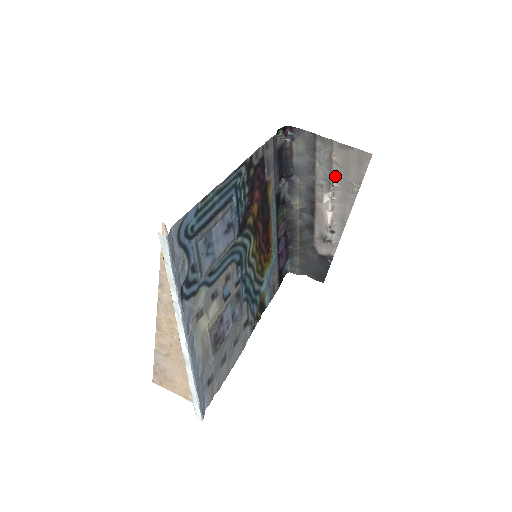
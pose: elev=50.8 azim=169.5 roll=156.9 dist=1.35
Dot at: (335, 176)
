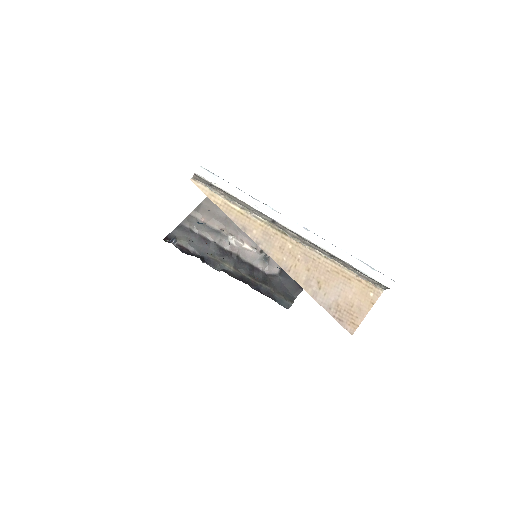
Dot at: (217, 226)
